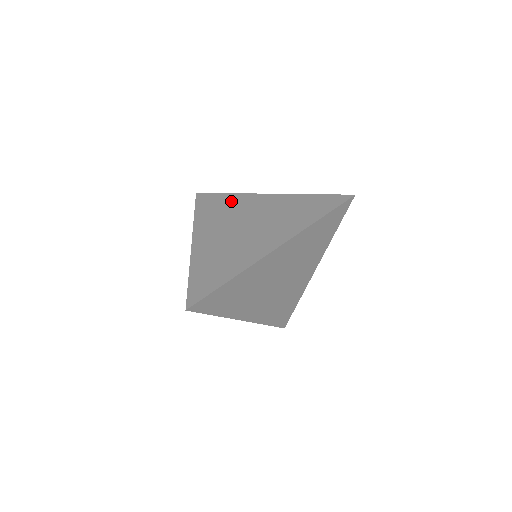
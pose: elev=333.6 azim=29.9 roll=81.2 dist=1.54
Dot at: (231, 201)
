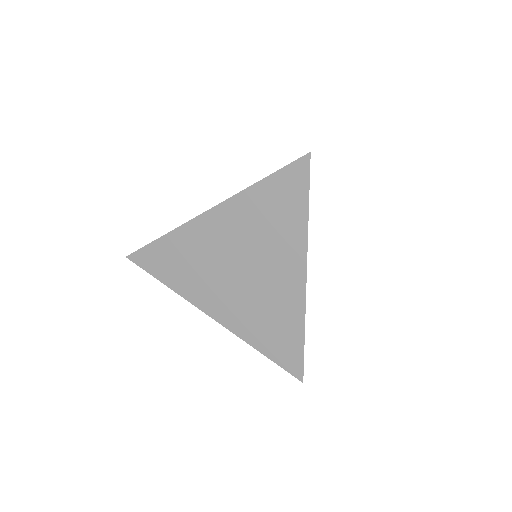
Dot at: occluded
